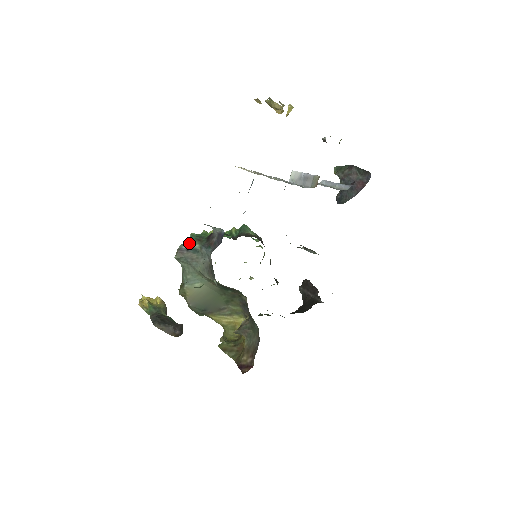
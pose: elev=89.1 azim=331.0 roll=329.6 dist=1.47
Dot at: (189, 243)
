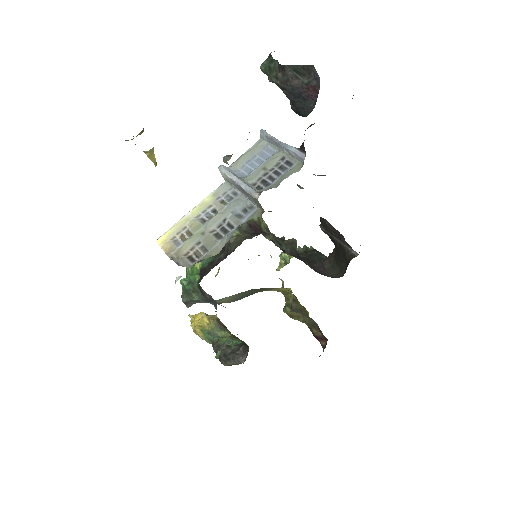
Dot at: (187, 296)
